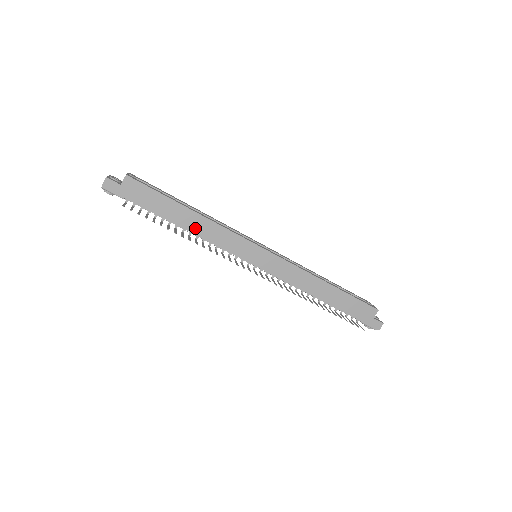
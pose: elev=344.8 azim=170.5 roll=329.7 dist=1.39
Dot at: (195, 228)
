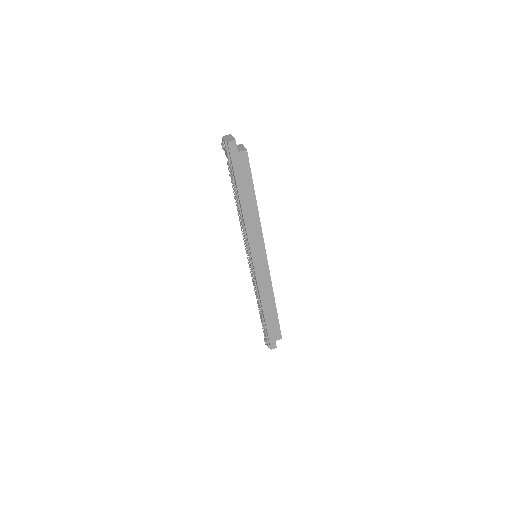
Dot at: (247, 214)
